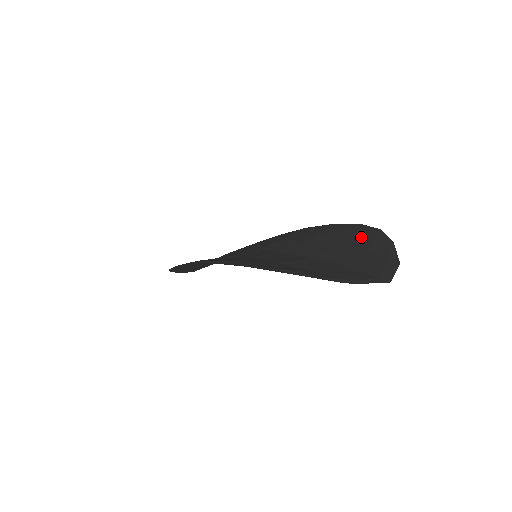
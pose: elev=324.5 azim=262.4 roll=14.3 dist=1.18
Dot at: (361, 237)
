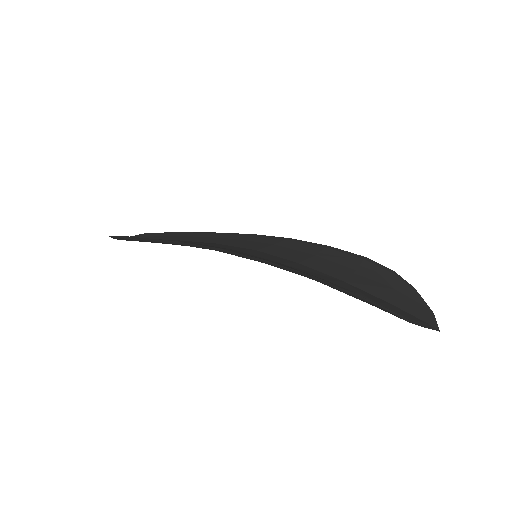
Dot at: (378, 273)
